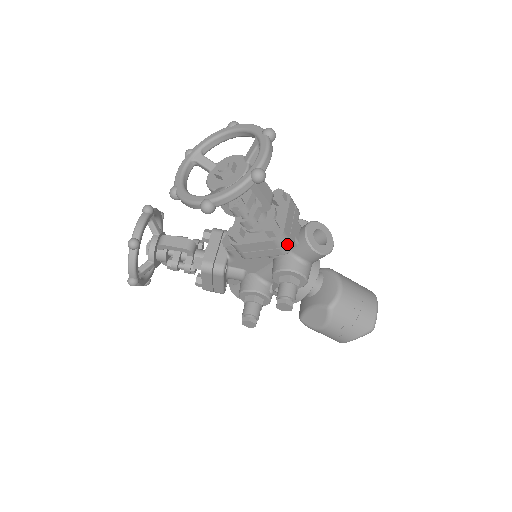
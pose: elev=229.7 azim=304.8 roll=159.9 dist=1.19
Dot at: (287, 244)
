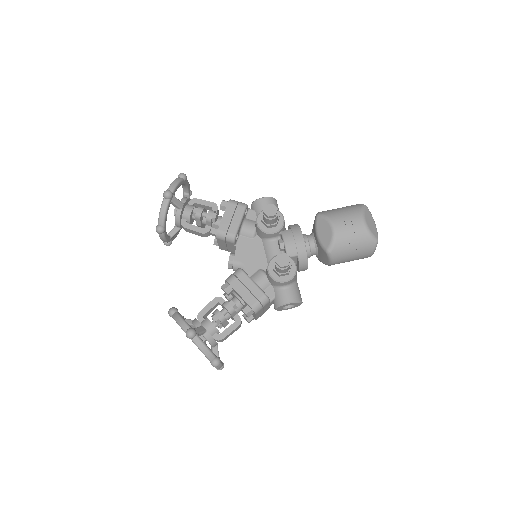
Dot at: (240, 202)
